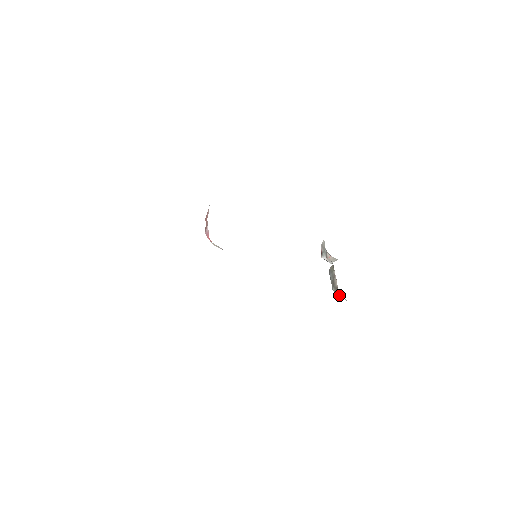
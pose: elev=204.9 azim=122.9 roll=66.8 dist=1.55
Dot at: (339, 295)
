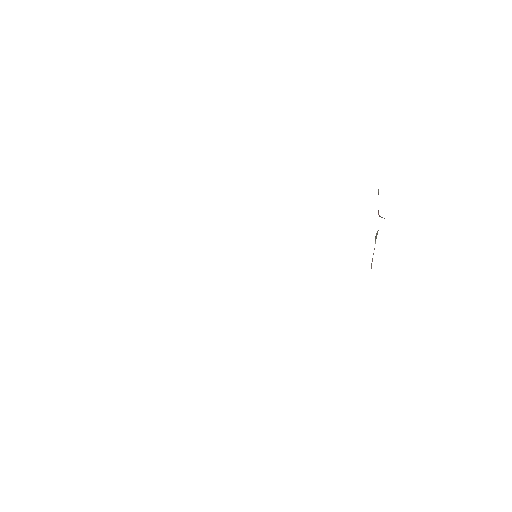
Dot at: occluded
